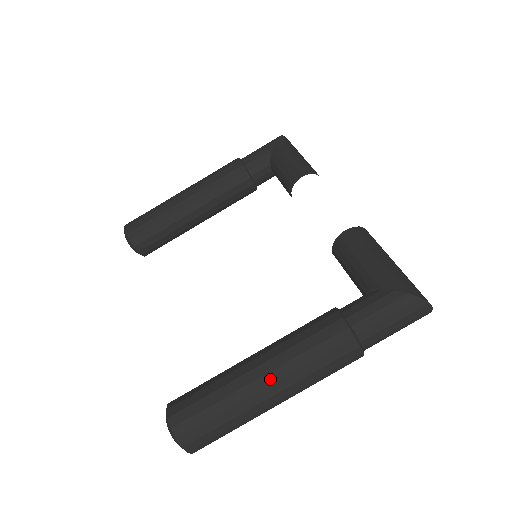
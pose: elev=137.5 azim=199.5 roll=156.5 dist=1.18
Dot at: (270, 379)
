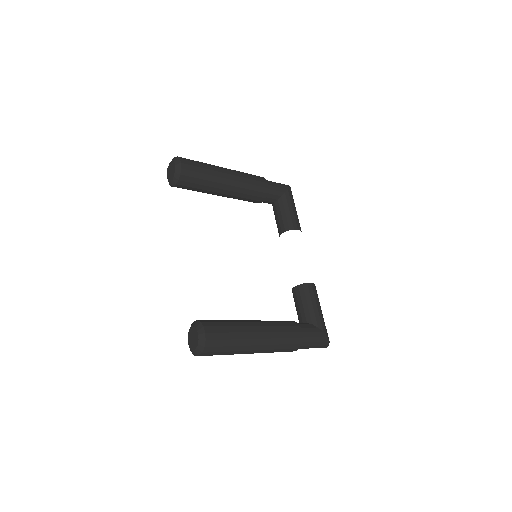
Dot at: (262, 342)
